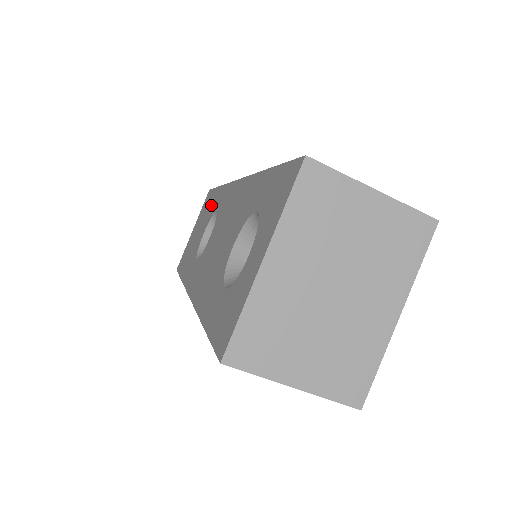
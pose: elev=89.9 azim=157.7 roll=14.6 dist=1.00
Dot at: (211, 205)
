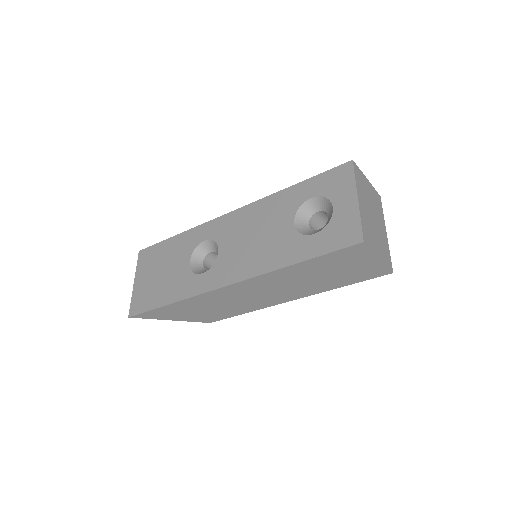
Dot at: (176, 247)
